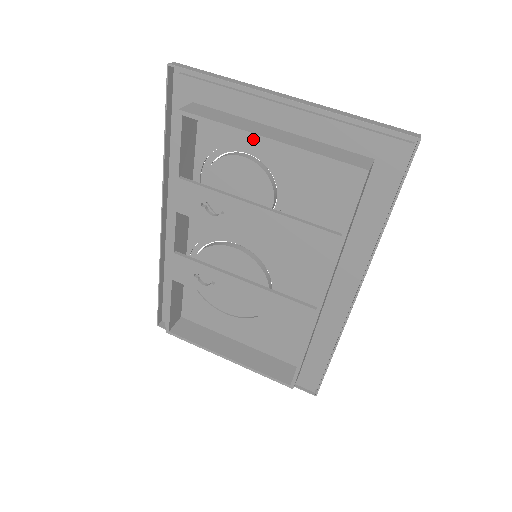
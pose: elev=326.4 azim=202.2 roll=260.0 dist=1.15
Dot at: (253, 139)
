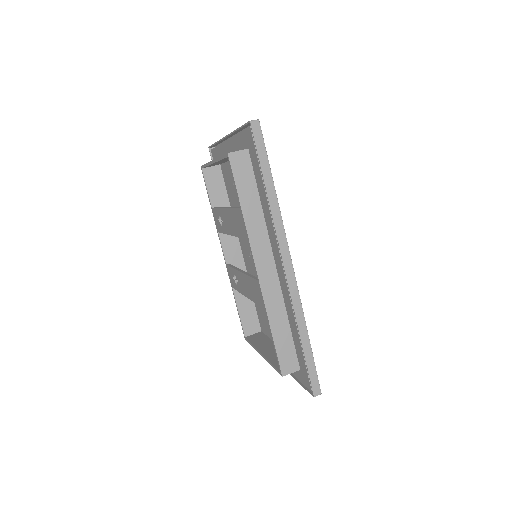
Dot at: occluded
